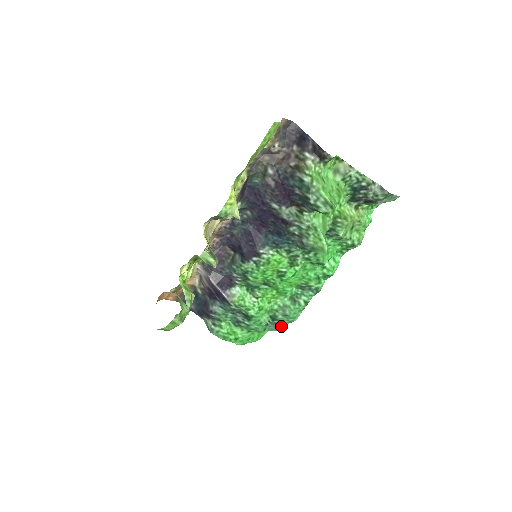
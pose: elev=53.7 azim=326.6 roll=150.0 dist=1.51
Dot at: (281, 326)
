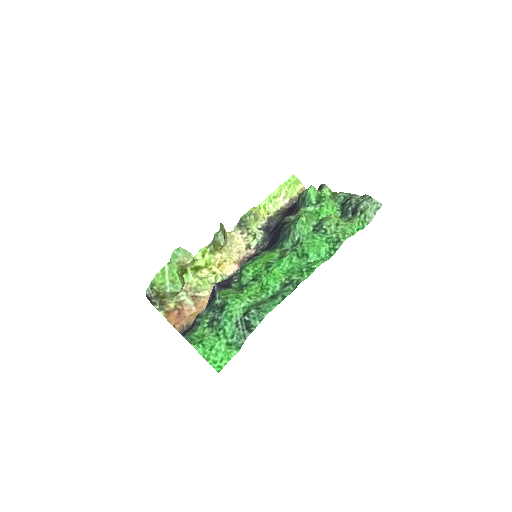
Dot at: (250, 329)
